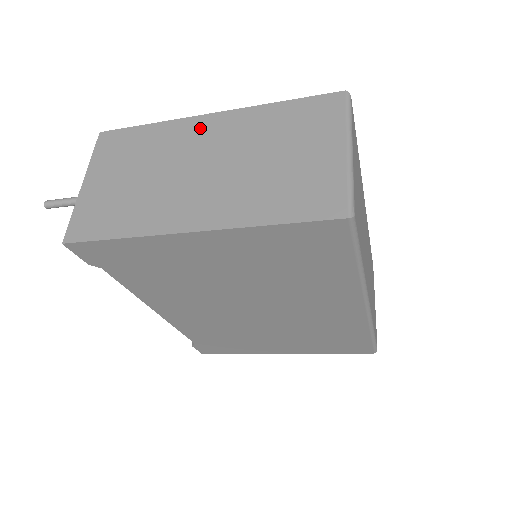
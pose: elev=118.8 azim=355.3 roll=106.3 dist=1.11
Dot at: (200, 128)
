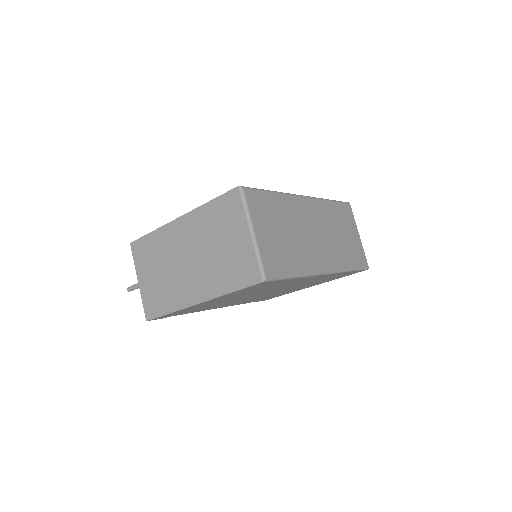
Dot at: (176, 231)
